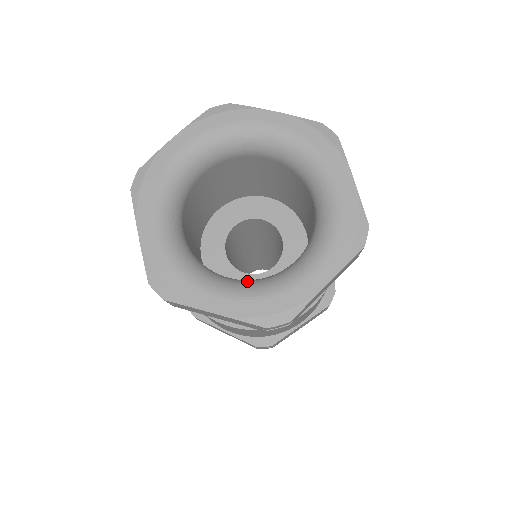
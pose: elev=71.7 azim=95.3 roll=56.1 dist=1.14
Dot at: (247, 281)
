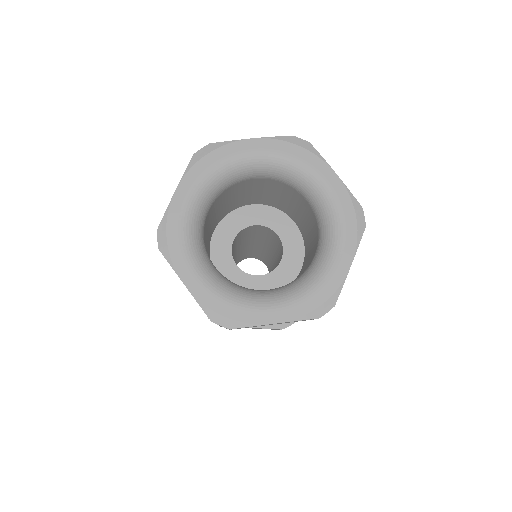
Dot at: (224, 279)
